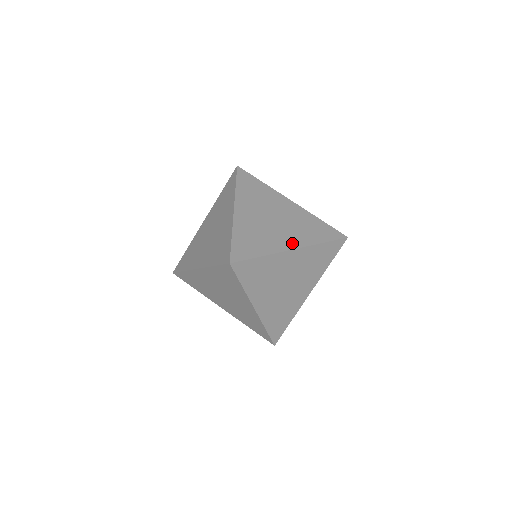
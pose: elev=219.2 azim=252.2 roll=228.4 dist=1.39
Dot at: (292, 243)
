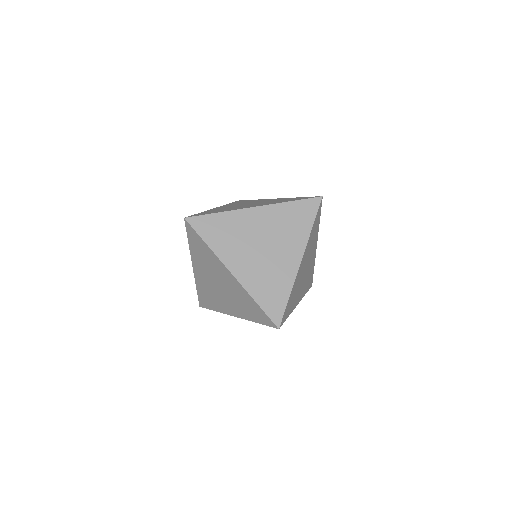
Dot at: occluded
